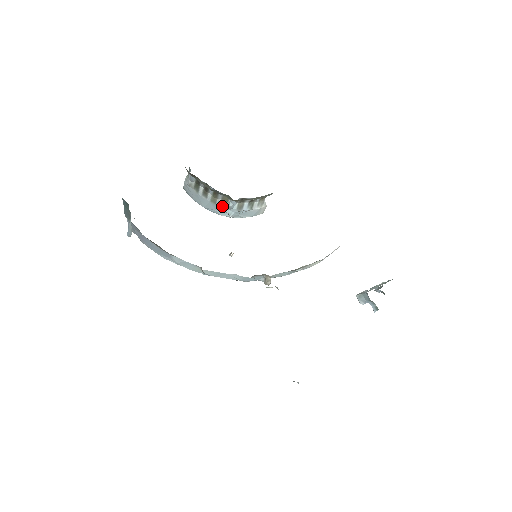
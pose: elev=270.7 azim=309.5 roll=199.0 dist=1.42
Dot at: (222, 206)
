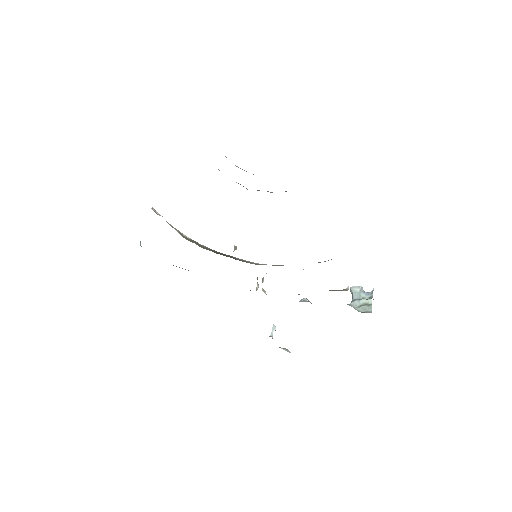
Dot at: occluded
